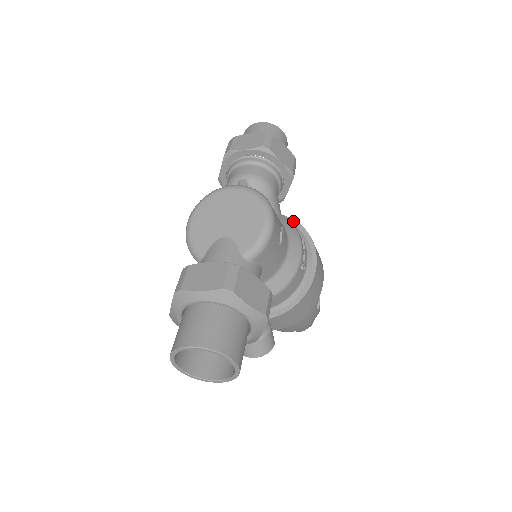
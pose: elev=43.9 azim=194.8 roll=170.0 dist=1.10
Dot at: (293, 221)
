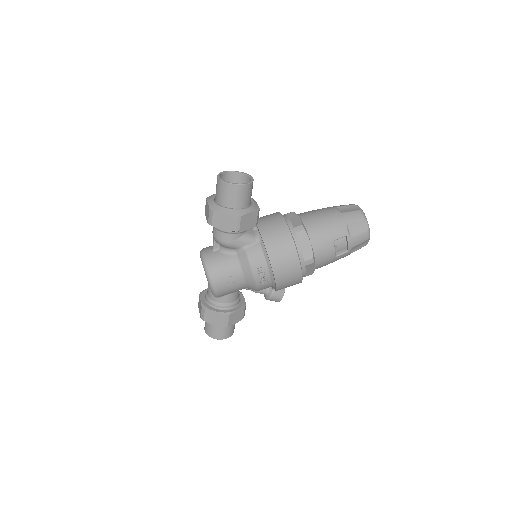
Dot at: (263, 242)
